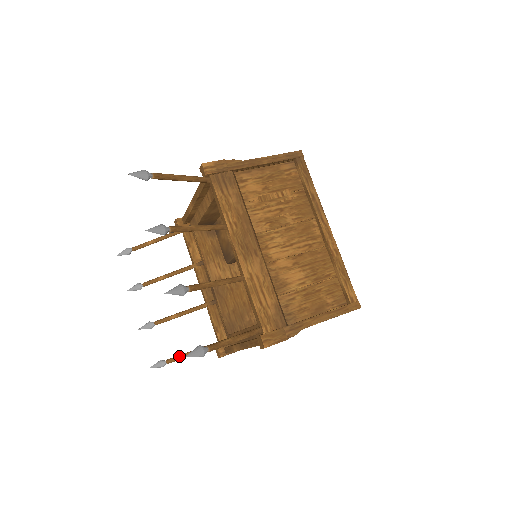
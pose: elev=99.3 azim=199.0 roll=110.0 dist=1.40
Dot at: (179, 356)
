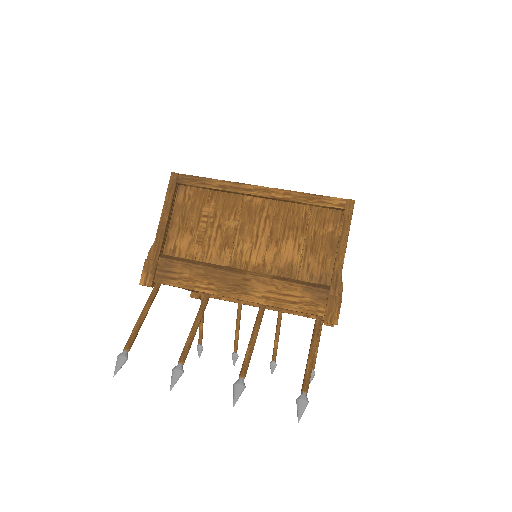
Dot at: occluded
